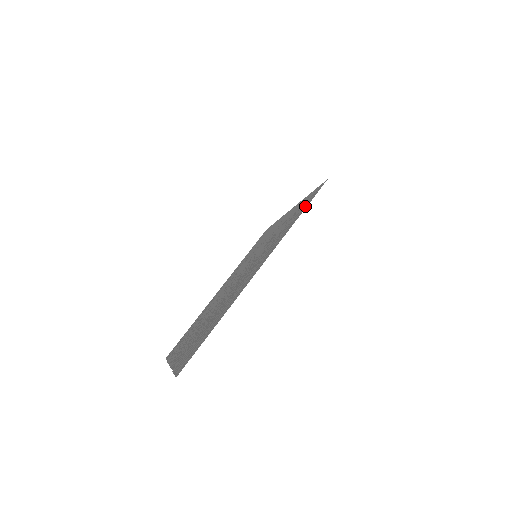
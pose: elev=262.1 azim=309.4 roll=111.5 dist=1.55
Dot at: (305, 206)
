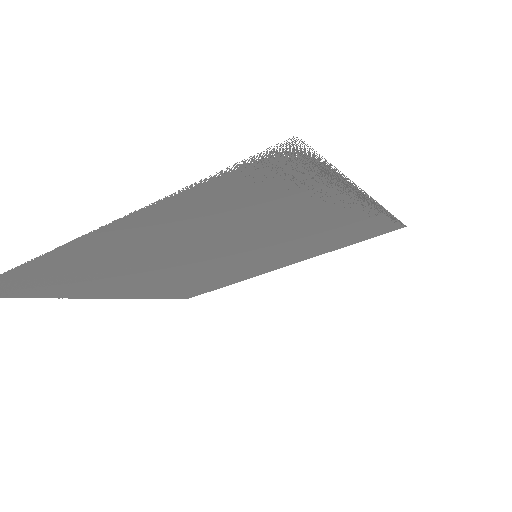
Dot at: (387, 223)
